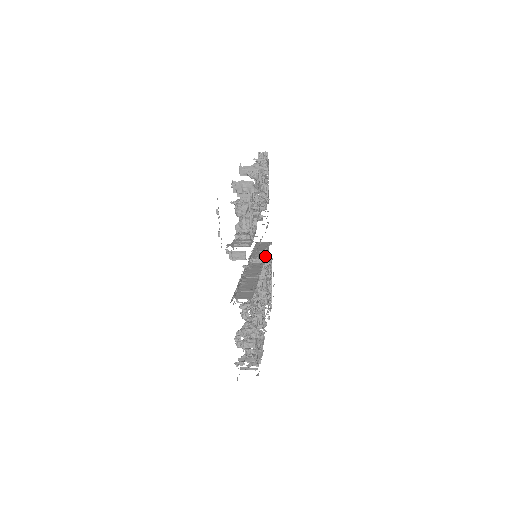
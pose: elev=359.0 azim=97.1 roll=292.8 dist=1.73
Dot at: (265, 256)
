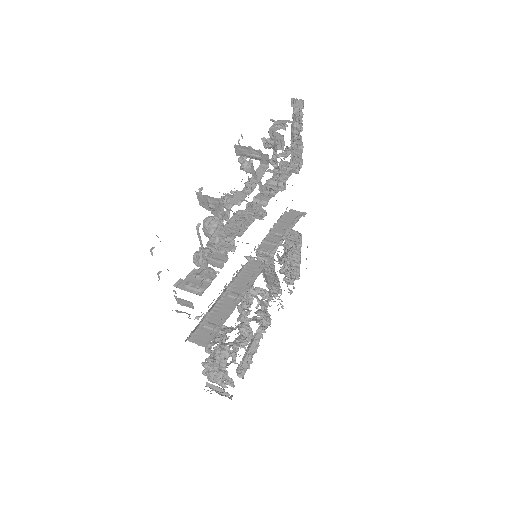
Dot at: (275, 249)
